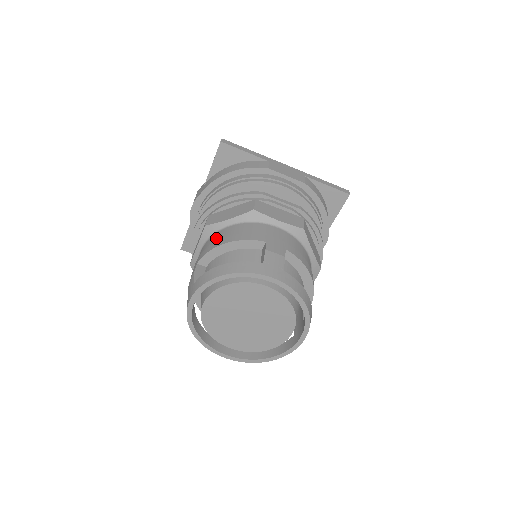
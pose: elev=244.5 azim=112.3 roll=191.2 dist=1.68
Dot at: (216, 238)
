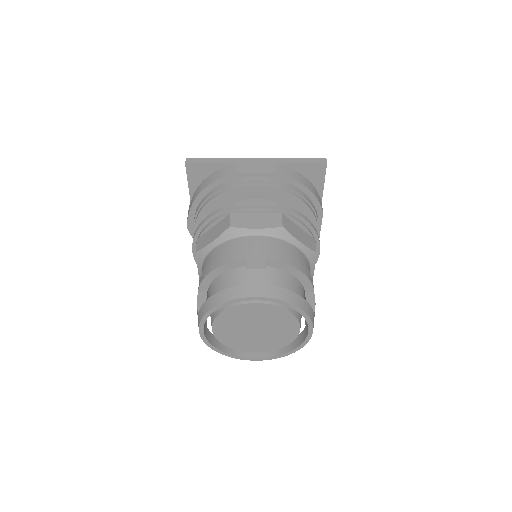
Dot at: (206, 263)
